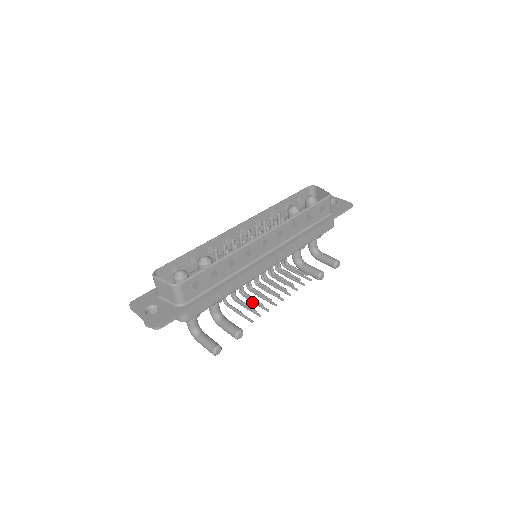
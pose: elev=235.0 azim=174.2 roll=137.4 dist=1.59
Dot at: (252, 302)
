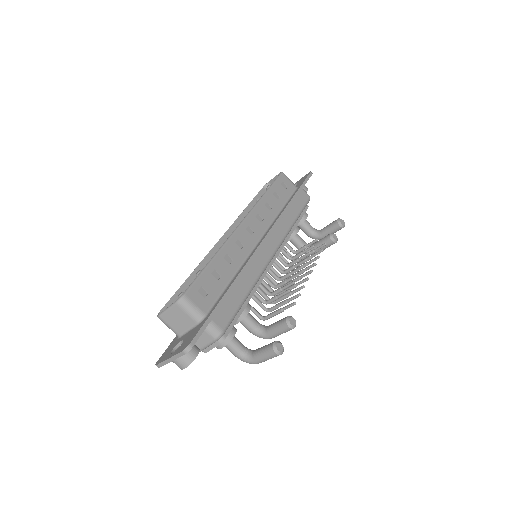
Dot at: (286, 297)
